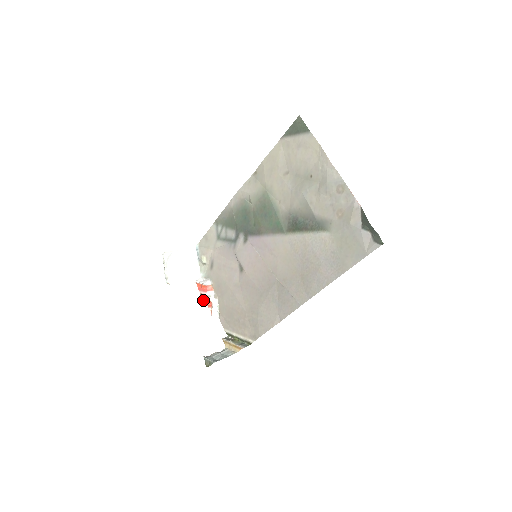
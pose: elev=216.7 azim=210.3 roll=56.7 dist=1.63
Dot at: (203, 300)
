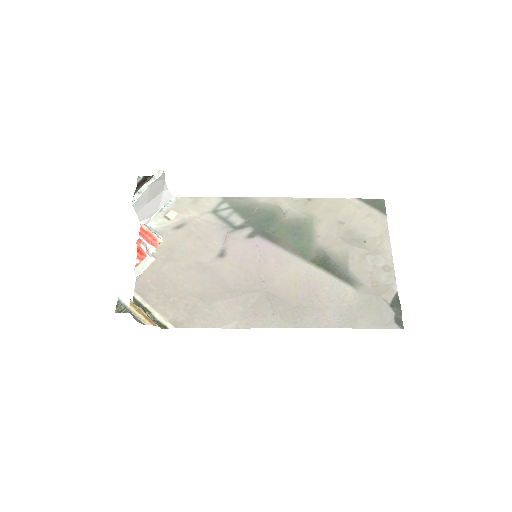
Dot at: (138, 247)
